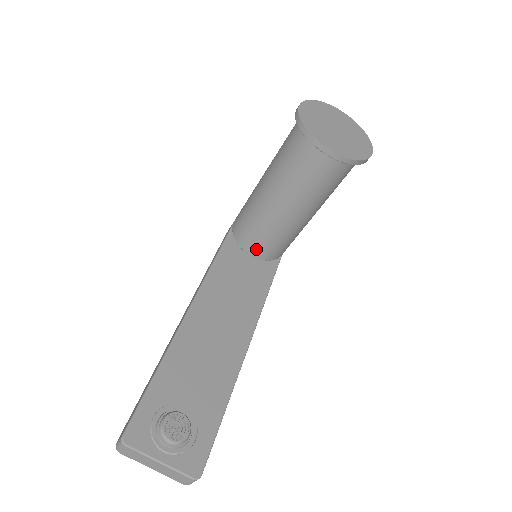
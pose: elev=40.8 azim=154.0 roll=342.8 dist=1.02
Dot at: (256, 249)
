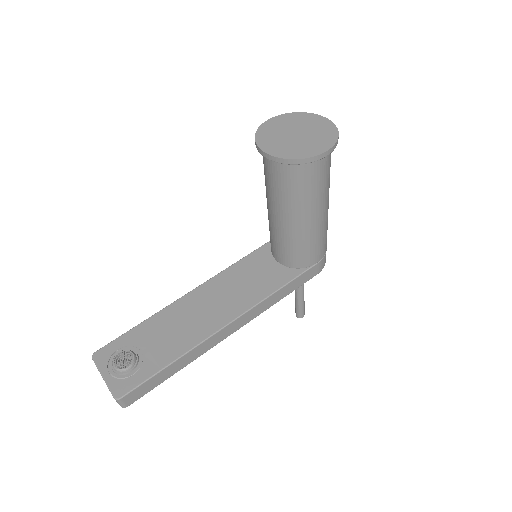
Dot at: (277, 254)
